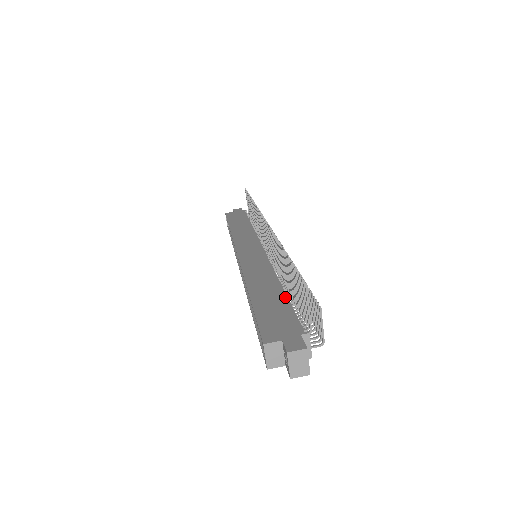
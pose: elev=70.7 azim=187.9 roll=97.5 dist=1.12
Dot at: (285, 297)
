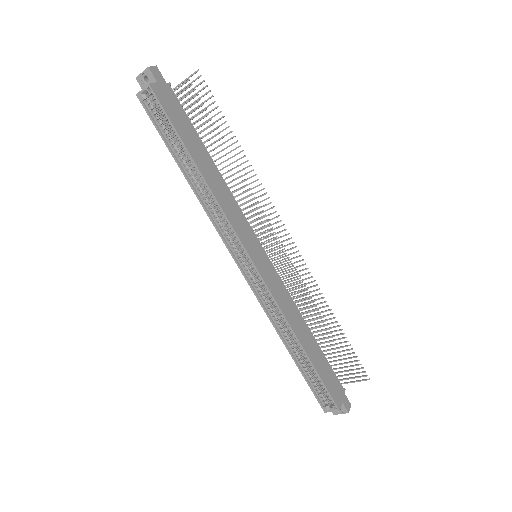
Dot at: (321, 350)
